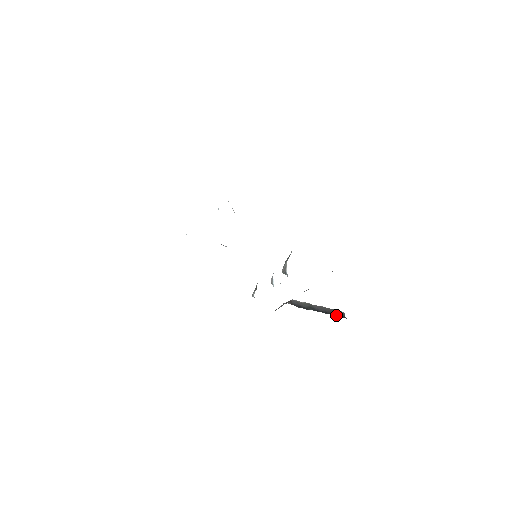
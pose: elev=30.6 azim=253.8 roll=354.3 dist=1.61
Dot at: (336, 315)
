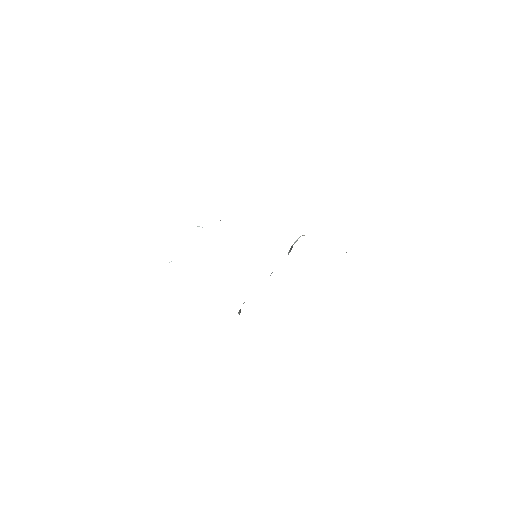
Dot at: occluded
